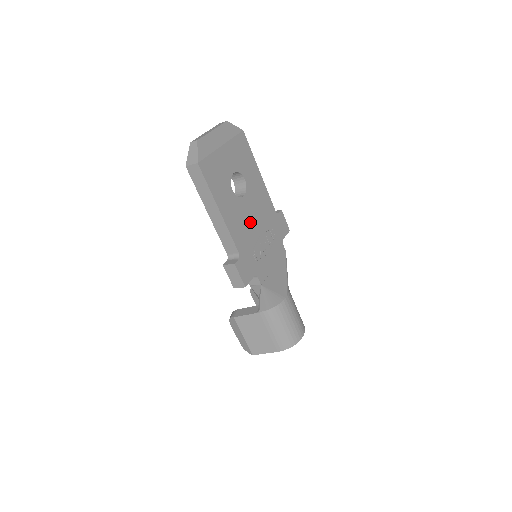
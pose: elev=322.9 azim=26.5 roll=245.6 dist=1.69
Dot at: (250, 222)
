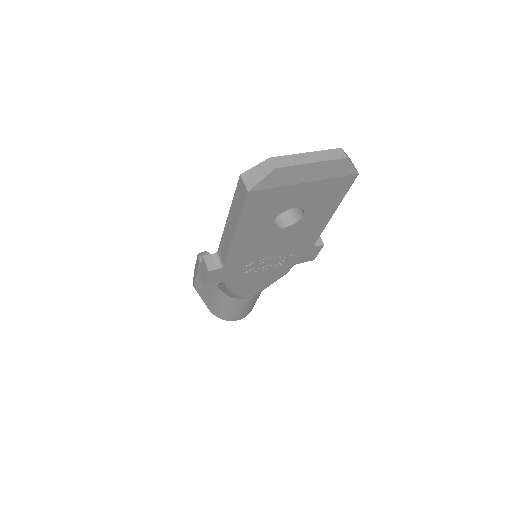
Dot at: (268, 247)
